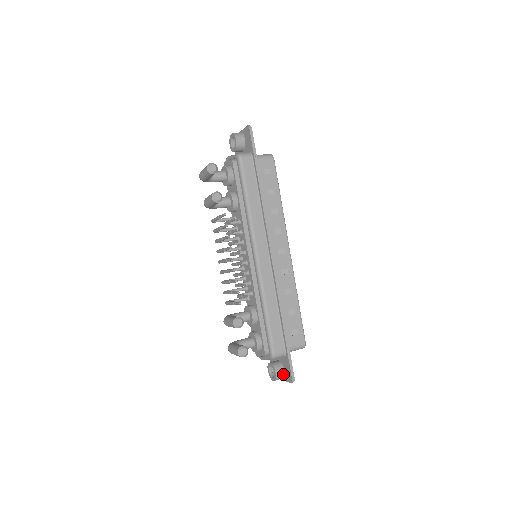
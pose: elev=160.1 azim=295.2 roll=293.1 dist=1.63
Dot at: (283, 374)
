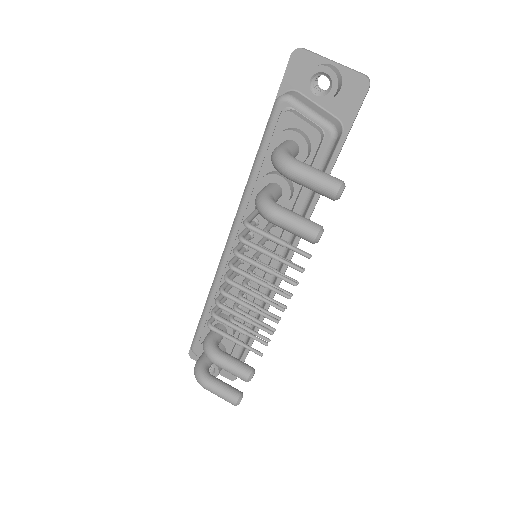
Dot at: (221, 370)
